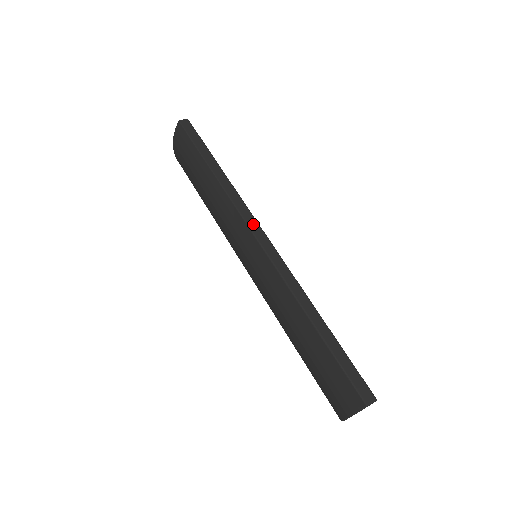
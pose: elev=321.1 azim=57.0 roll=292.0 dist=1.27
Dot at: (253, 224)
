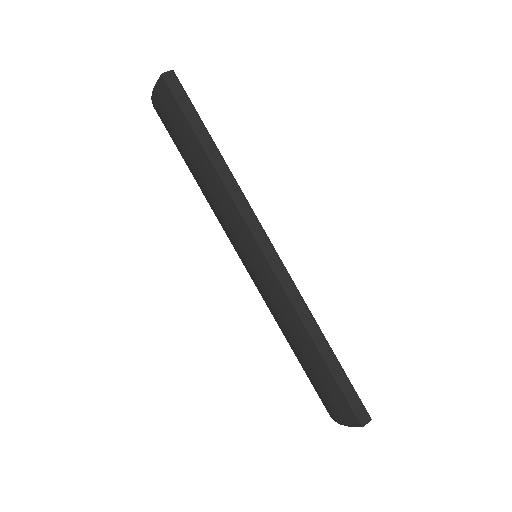
Dot at: (257, 230)
